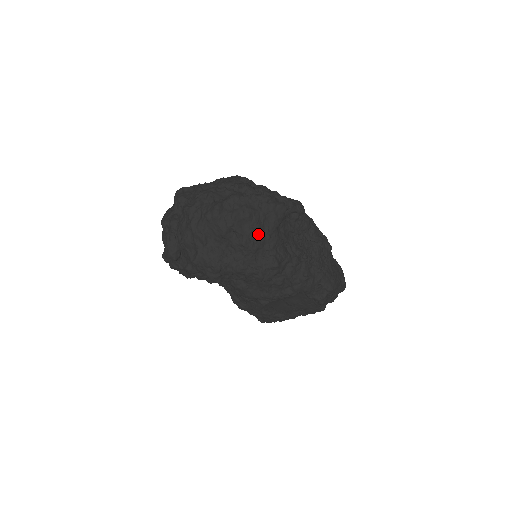
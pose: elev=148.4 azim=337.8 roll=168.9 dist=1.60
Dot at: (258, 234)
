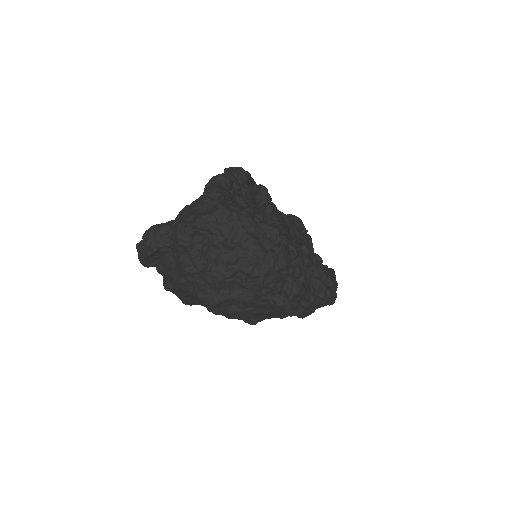
Dot at: (250, 318)
